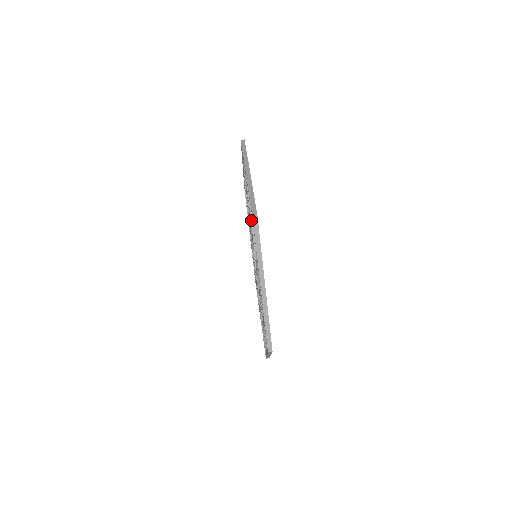
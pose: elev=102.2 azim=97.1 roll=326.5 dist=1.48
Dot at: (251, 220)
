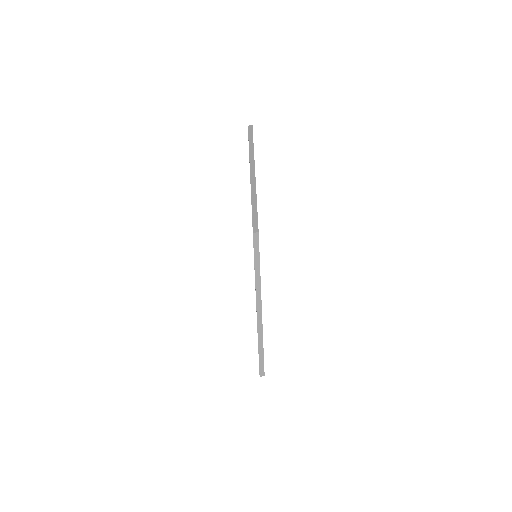
Dot at: occluded
